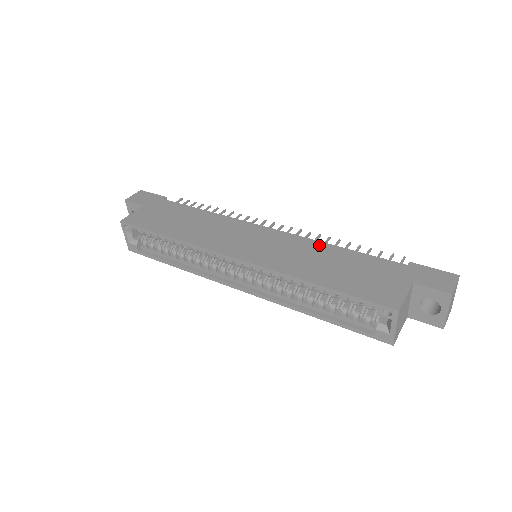
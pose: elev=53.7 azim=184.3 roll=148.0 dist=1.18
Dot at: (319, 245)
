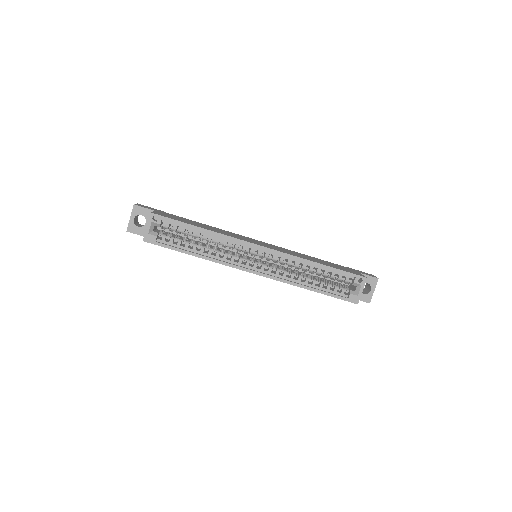
Dot at: (298, 253)
